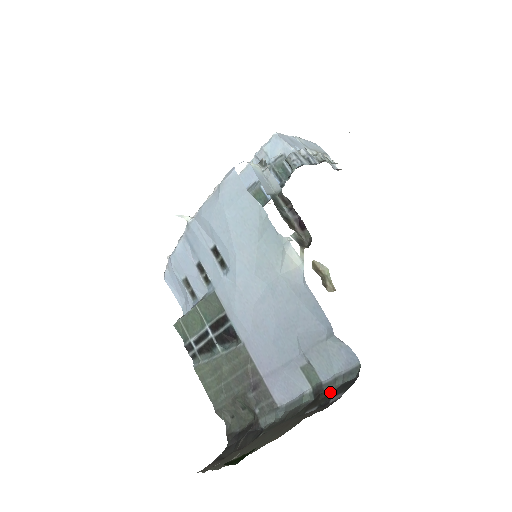
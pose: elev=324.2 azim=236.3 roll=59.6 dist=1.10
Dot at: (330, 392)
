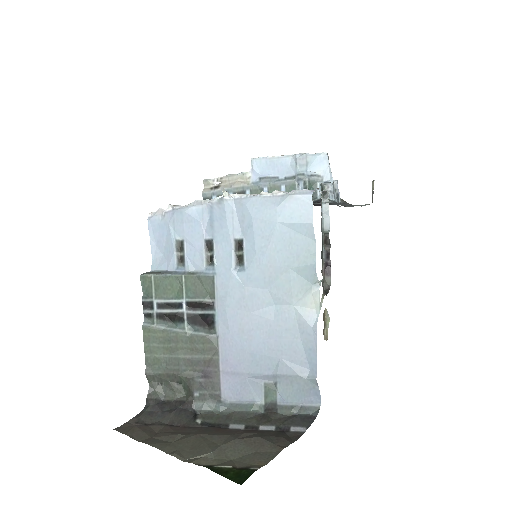
Dot at: (285, 416)
